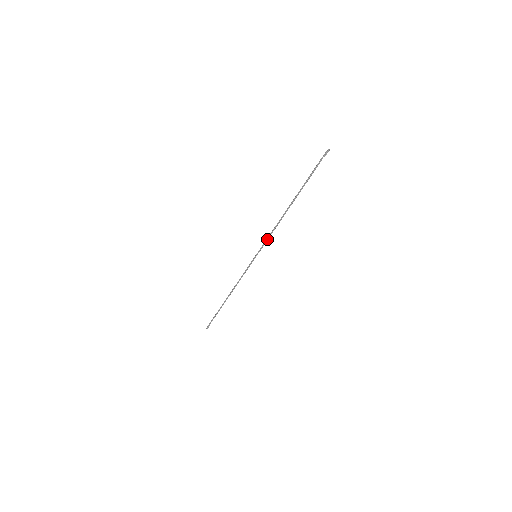
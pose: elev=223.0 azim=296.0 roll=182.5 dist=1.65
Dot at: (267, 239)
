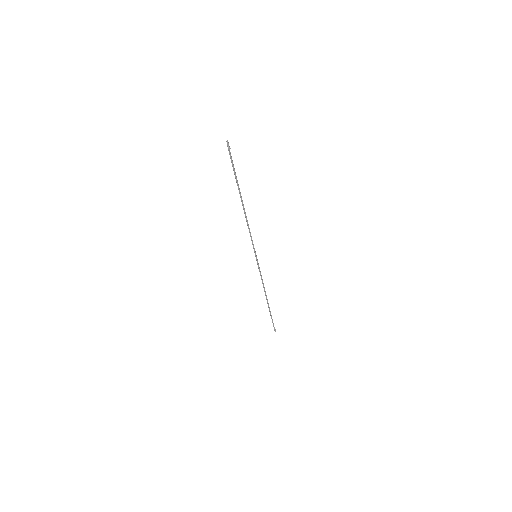
Dot at: (251, 238)
